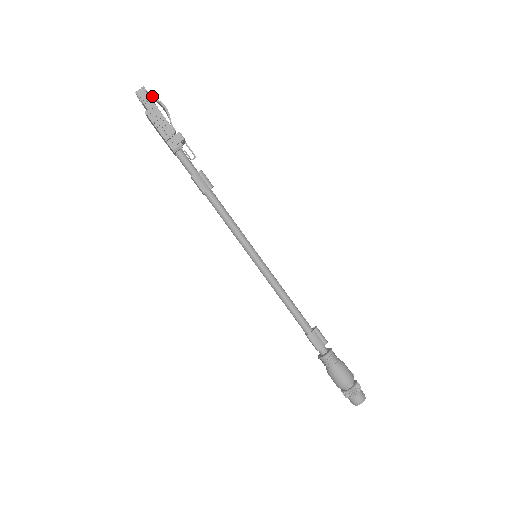
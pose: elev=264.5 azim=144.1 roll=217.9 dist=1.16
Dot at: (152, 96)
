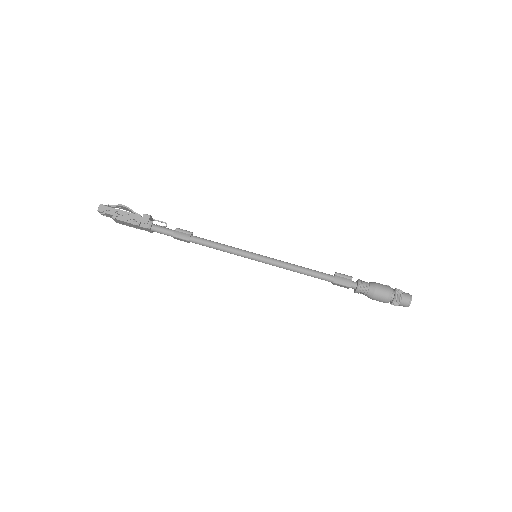
Dot at: (110, 206)
